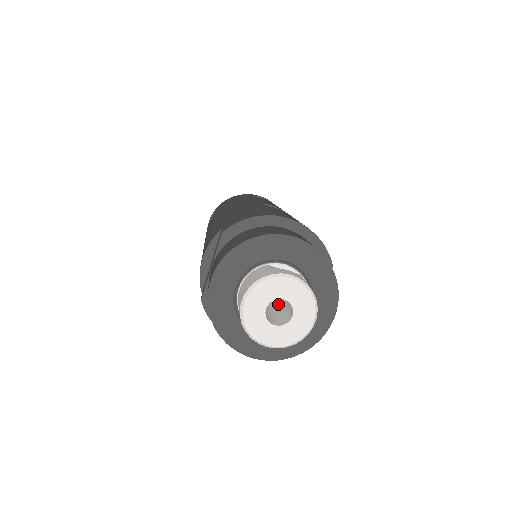
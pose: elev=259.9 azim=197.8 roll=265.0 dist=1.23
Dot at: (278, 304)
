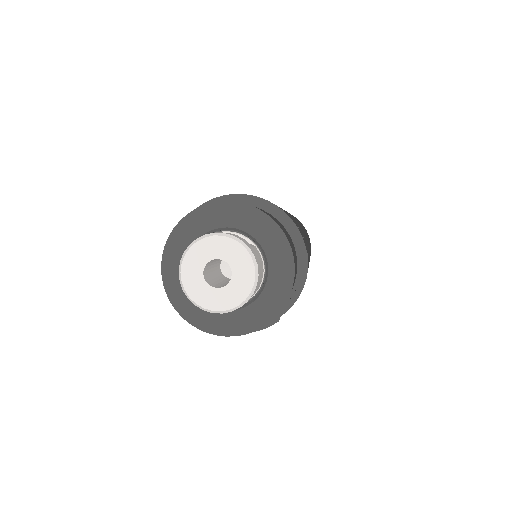
Dot at: occluded
